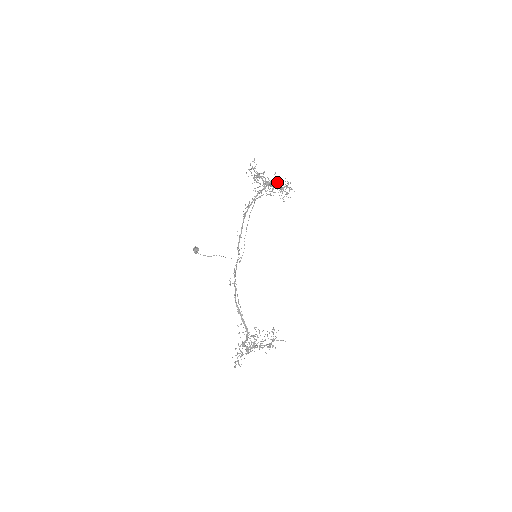
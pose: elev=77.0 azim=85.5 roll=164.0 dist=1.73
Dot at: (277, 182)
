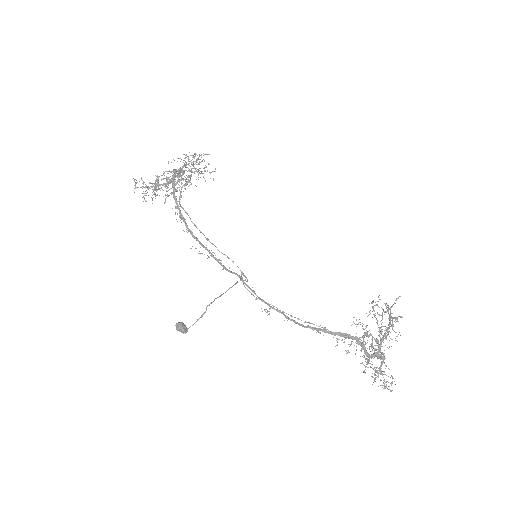
Dot at: occluded
